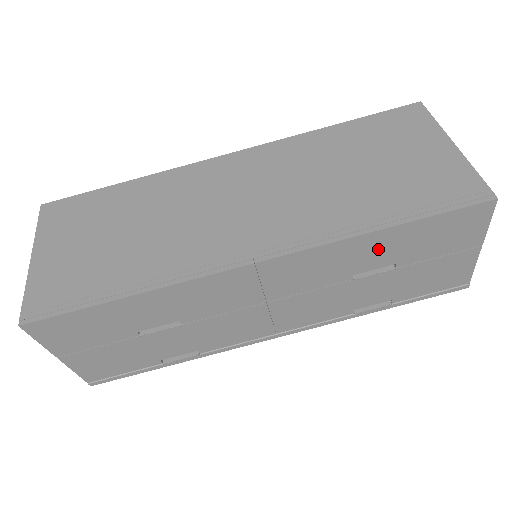
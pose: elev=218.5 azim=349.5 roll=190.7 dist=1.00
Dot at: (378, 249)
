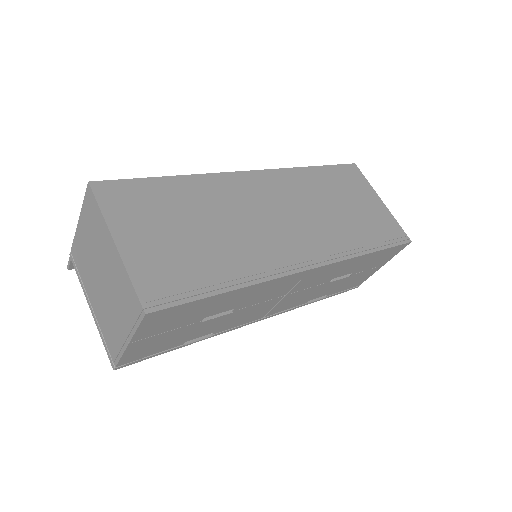
Dot at: (357, 264)
